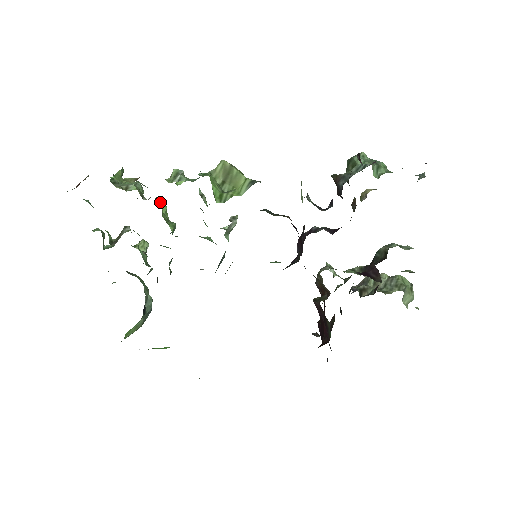
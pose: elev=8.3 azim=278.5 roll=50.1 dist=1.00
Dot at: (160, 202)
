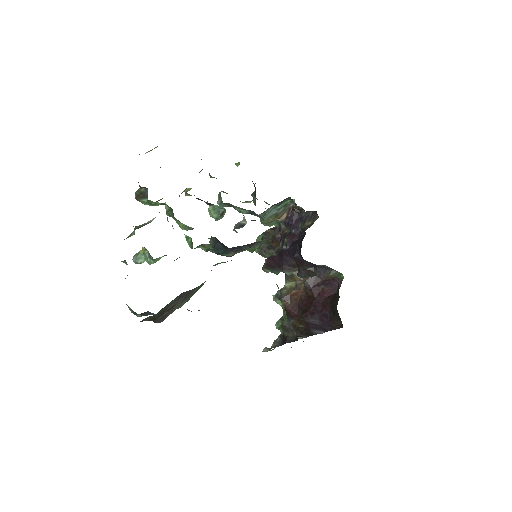
Dot at: occluded
